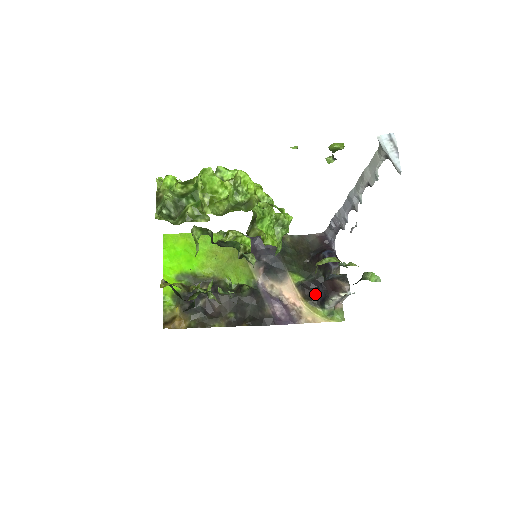
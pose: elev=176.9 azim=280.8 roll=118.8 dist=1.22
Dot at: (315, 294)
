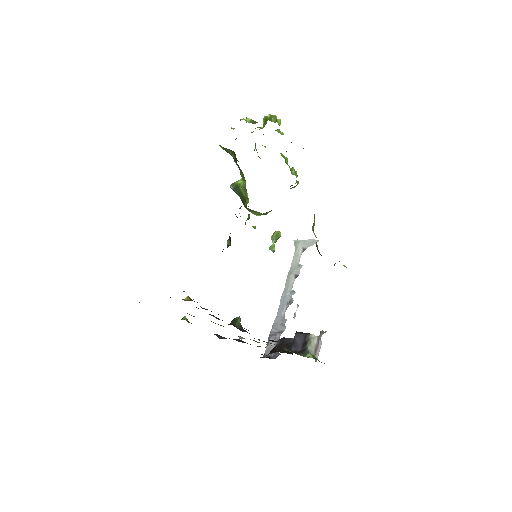
Dot at: (293, 351)
